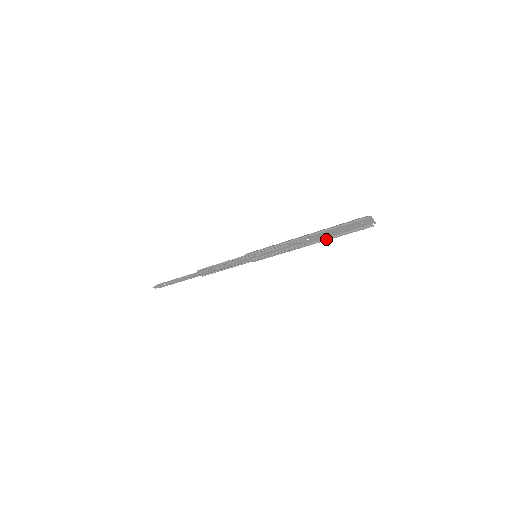
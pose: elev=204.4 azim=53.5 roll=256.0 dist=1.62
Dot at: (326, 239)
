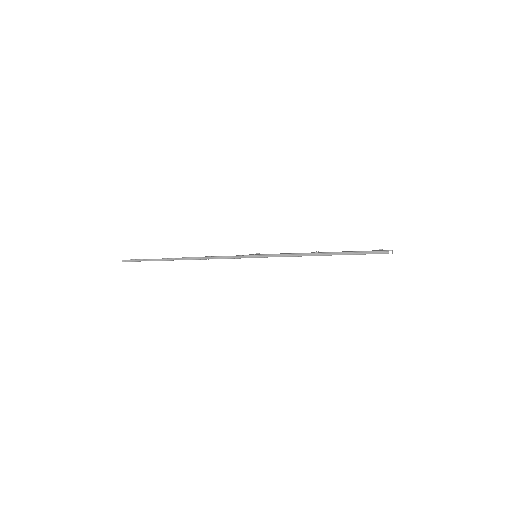
Dot at: occluded
